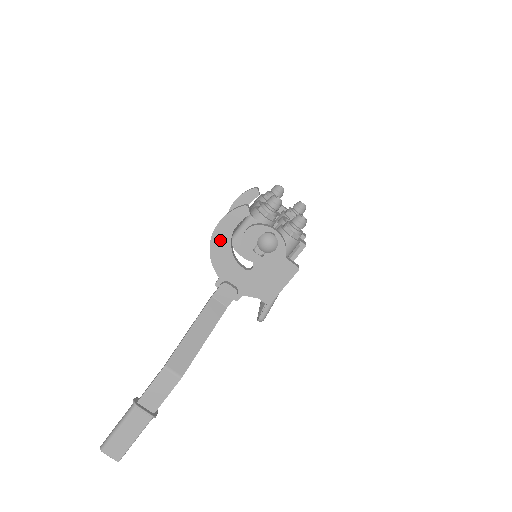
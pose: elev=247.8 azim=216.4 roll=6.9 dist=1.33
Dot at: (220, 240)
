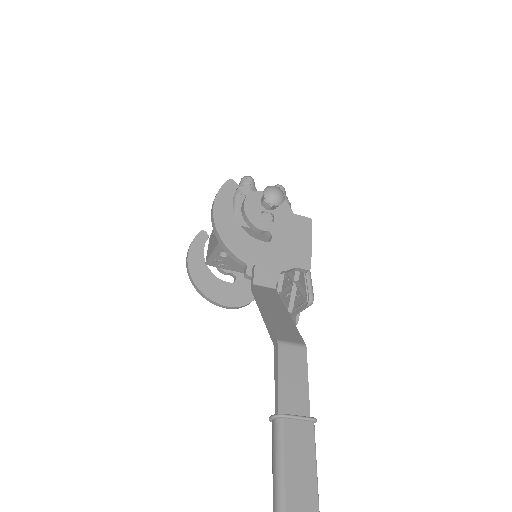
Dot at: (225, 222)
